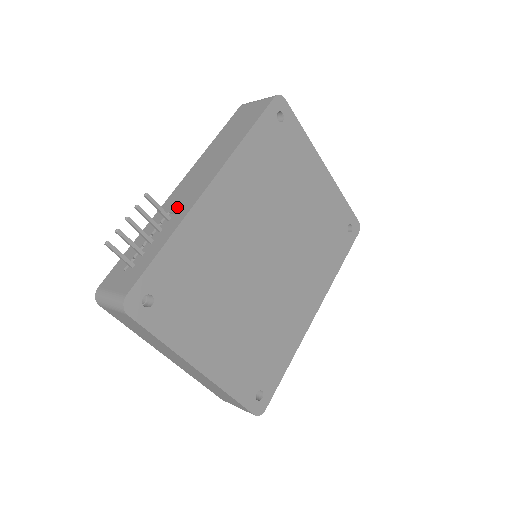
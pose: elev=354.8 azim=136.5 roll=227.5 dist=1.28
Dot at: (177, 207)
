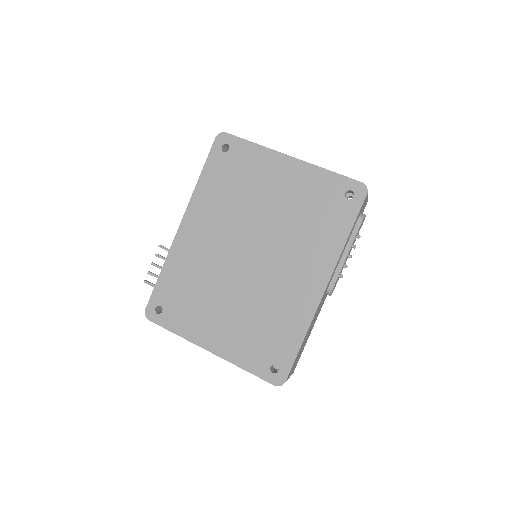
Dot at: occluded
